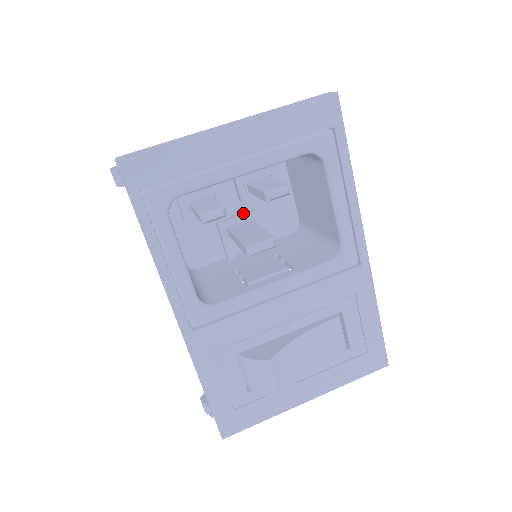
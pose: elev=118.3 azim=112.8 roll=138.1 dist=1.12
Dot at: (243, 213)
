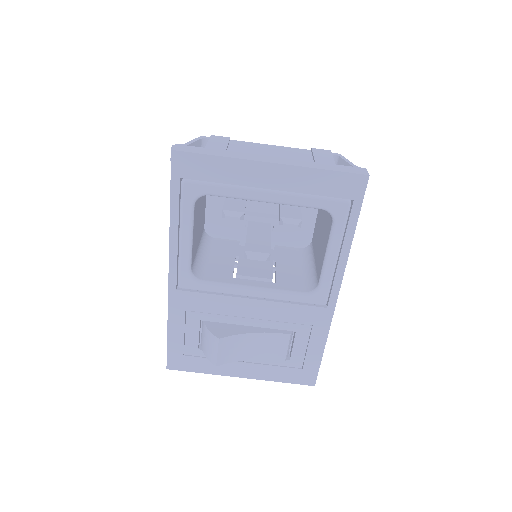
Dot at: (268, 215)
